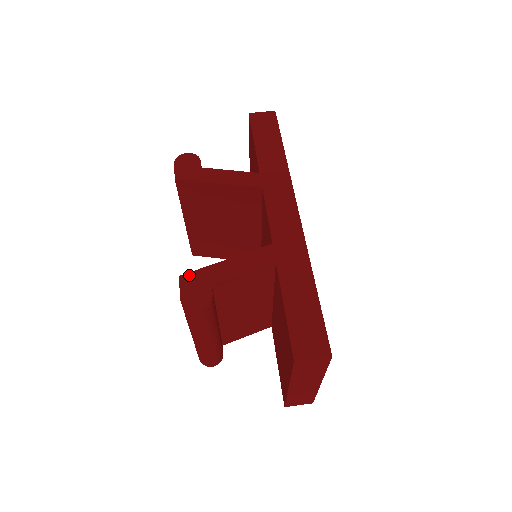
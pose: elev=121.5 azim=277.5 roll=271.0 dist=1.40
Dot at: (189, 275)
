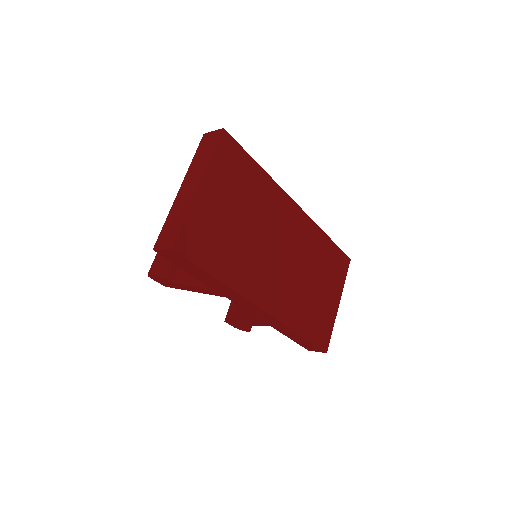
Dot at: occluded
